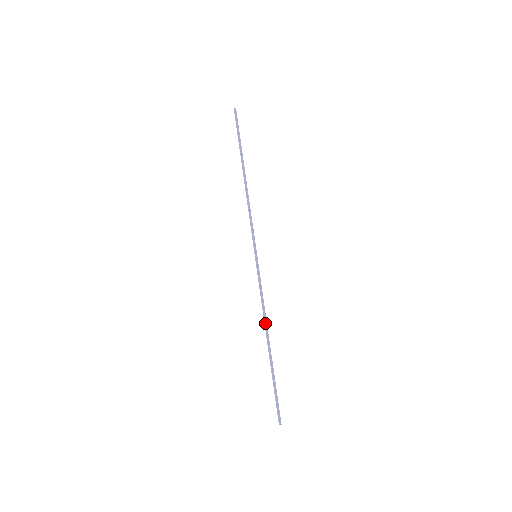
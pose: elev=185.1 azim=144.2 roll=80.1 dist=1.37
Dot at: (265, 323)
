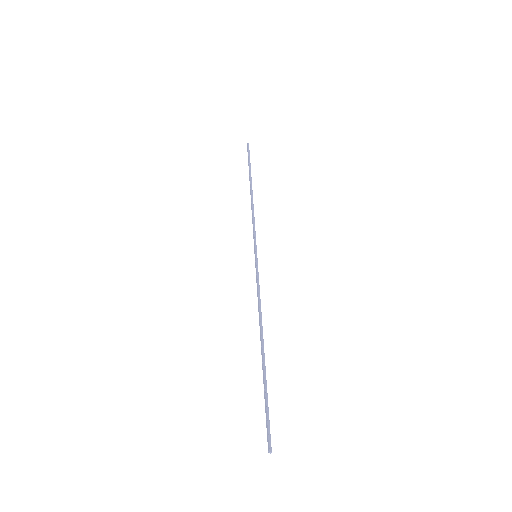
Dot at: occluded
